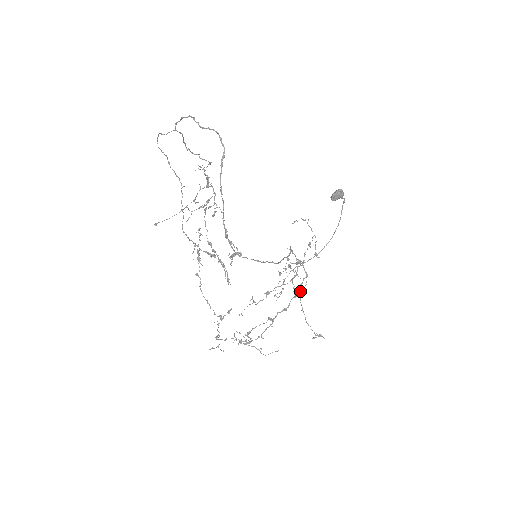
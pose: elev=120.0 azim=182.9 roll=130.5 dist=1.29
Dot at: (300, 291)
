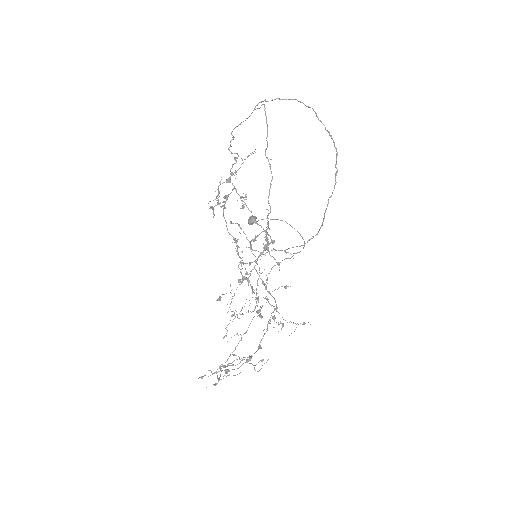
Dot at: occluded
